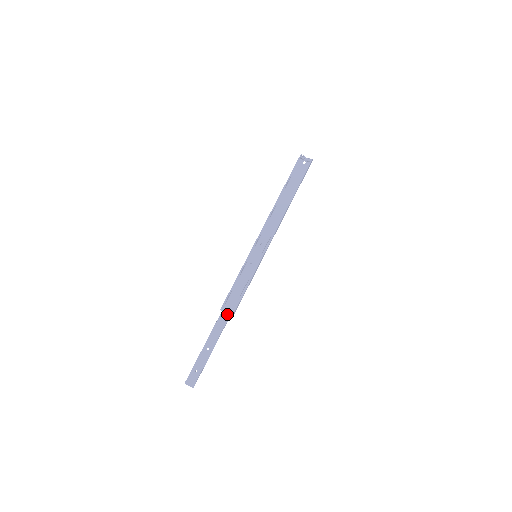
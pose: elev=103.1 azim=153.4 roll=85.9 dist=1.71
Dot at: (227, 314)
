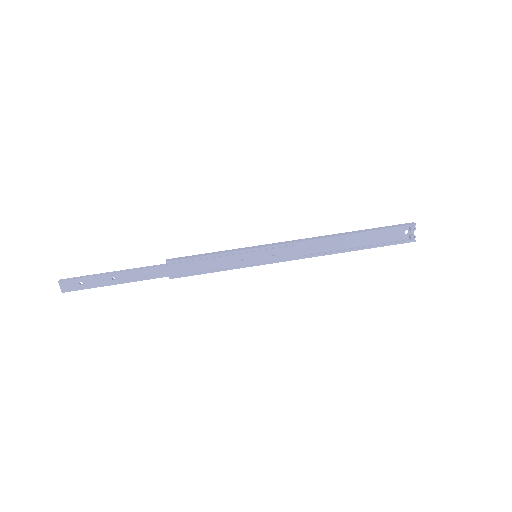
Dot at: (167, 273)
